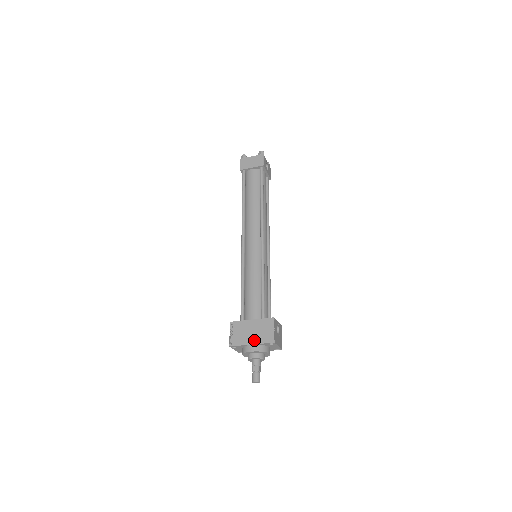
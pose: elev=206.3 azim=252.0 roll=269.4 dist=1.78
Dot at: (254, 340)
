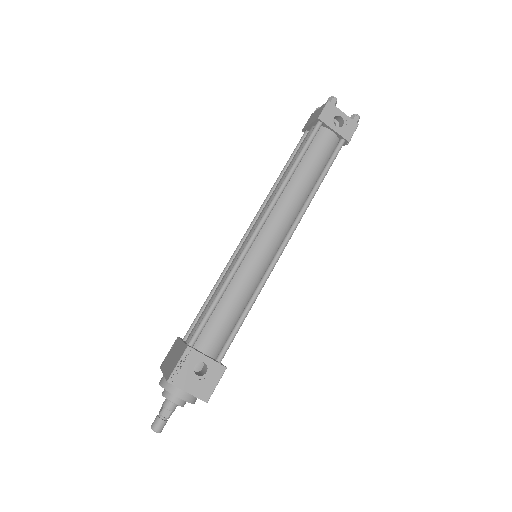
Dot at: (166, 369)
